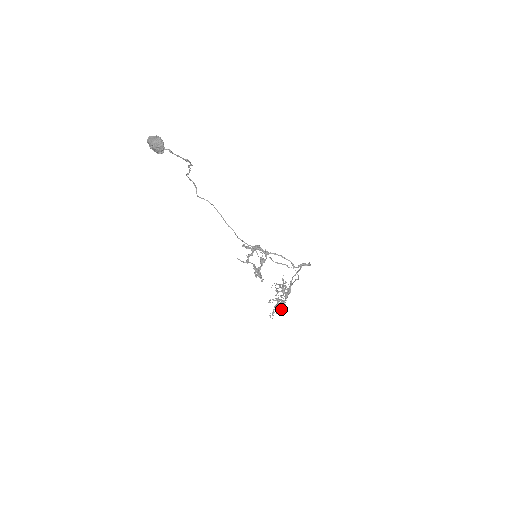
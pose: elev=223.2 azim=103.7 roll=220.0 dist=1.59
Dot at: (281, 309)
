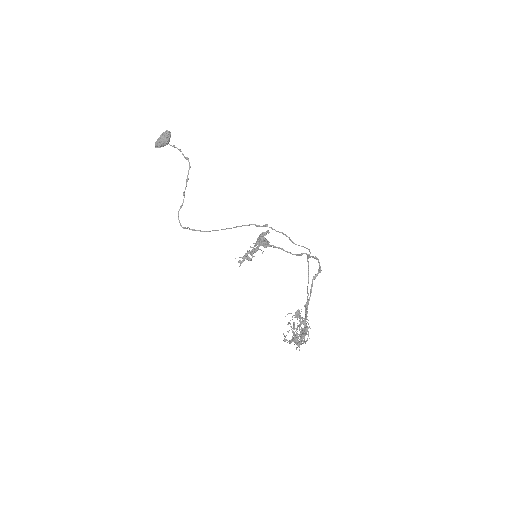
Dot at: (303, 333)
